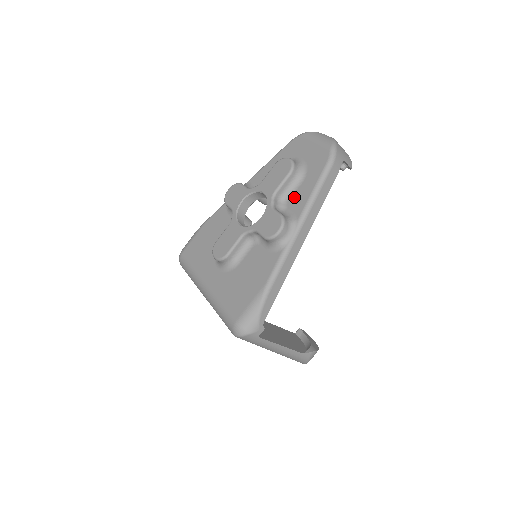
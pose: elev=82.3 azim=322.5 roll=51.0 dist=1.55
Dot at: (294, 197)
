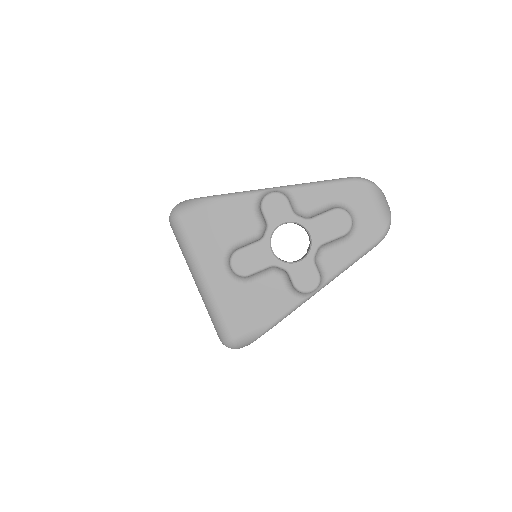
Dot at: (333, 252)
